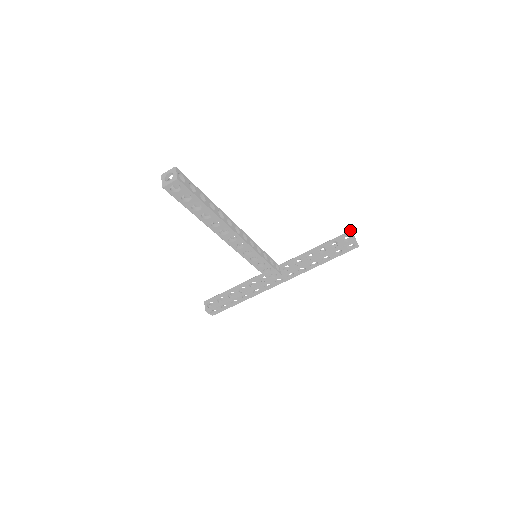
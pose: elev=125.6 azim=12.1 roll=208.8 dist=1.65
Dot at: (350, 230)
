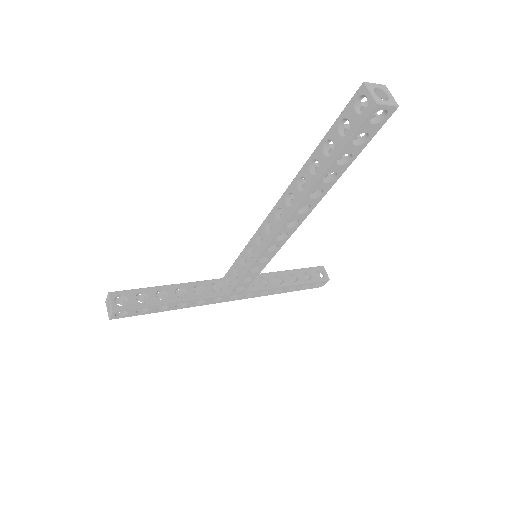
Dot at: occluded
